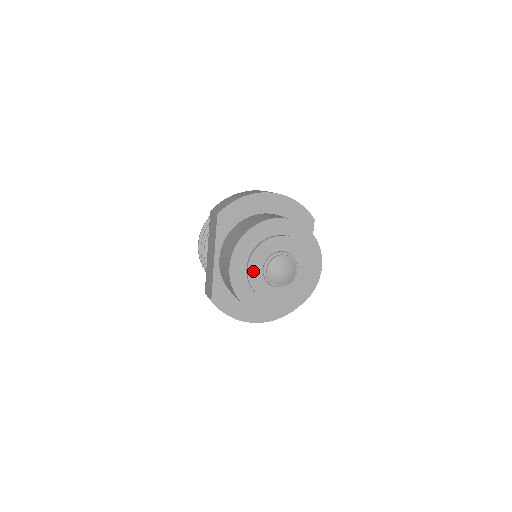
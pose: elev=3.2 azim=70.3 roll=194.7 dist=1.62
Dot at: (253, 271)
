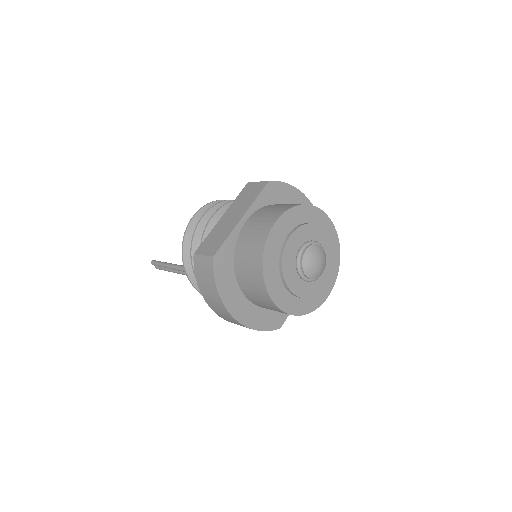
Dot at: (292, 243)
